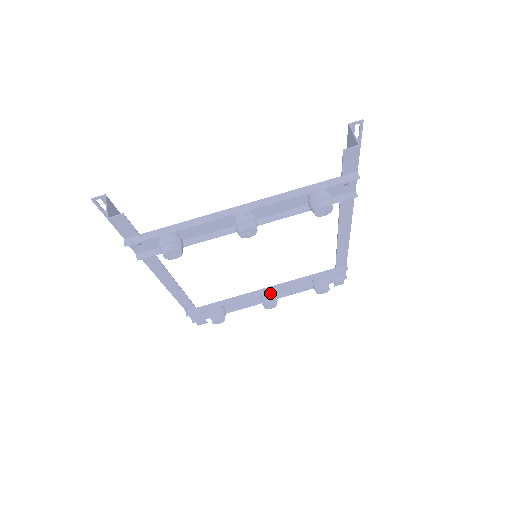
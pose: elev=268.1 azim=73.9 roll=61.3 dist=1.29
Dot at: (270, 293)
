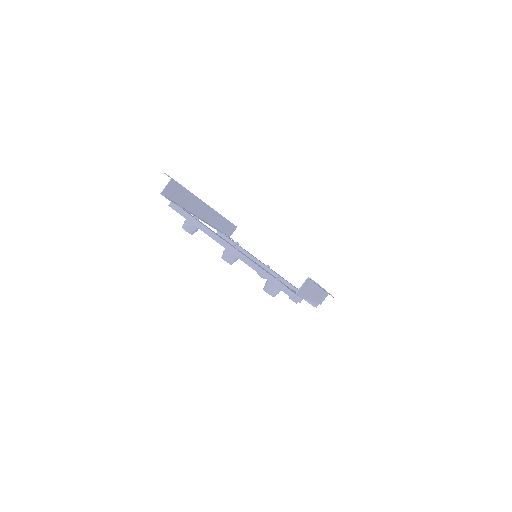
Dot at: (266, 270)
